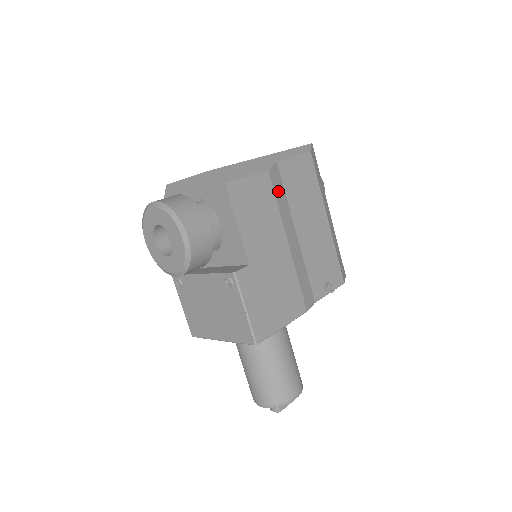
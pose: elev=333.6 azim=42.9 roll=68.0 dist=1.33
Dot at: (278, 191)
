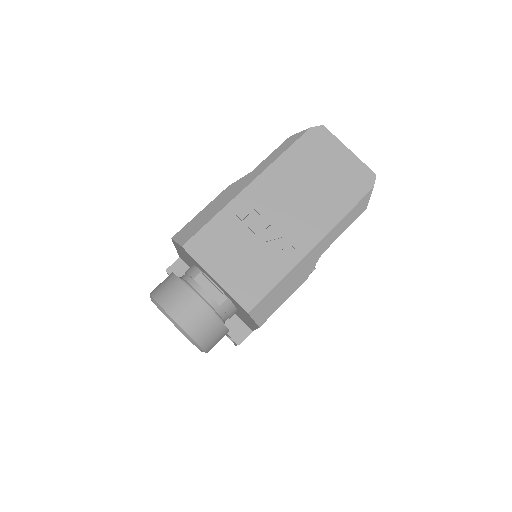
Dot at: occluded
